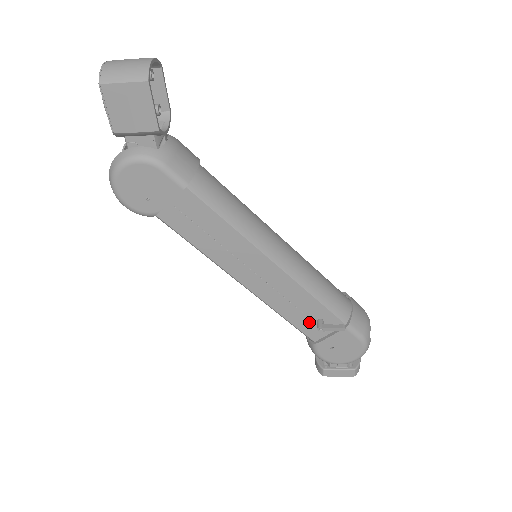
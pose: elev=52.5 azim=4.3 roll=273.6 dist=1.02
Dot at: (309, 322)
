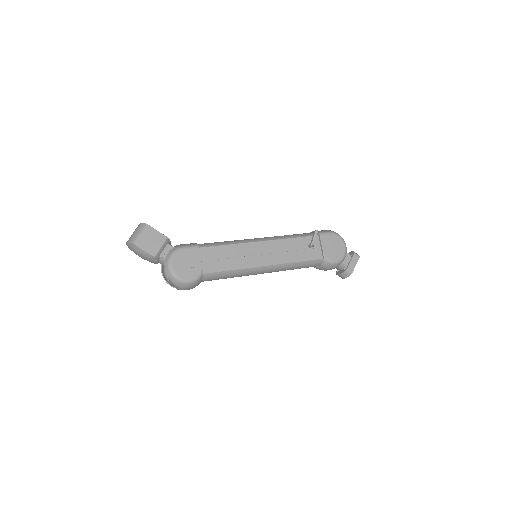
Dot at: (308, 252)
